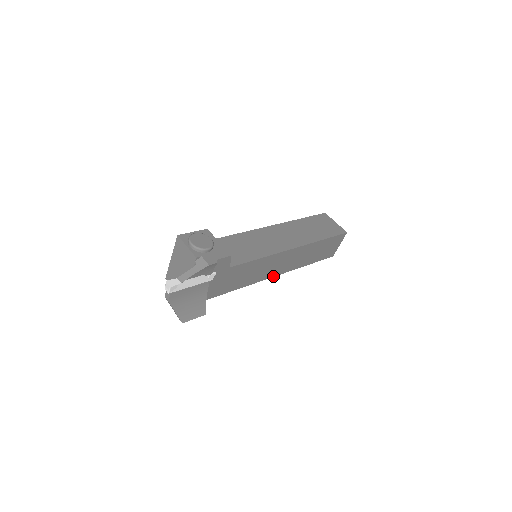
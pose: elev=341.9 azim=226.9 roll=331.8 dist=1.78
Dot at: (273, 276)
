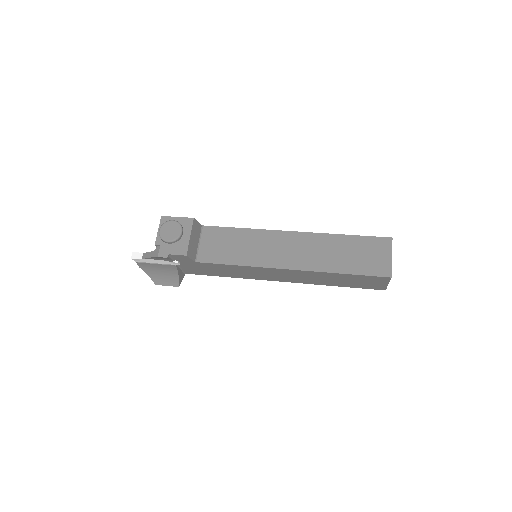
Dot at: (277, 280)
